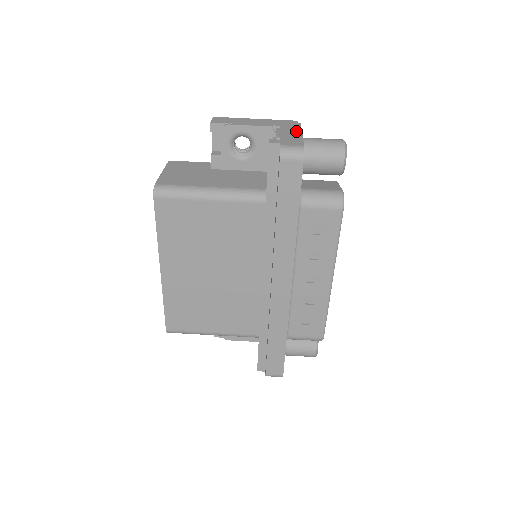
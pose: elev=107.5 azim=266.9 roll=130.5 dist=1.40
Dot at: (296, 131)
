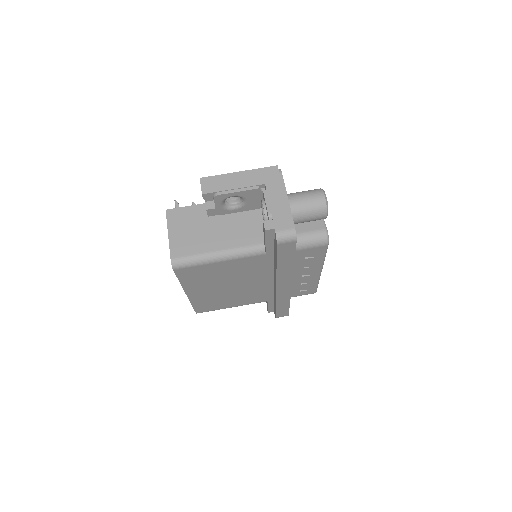
Dot at: (282, 194)
